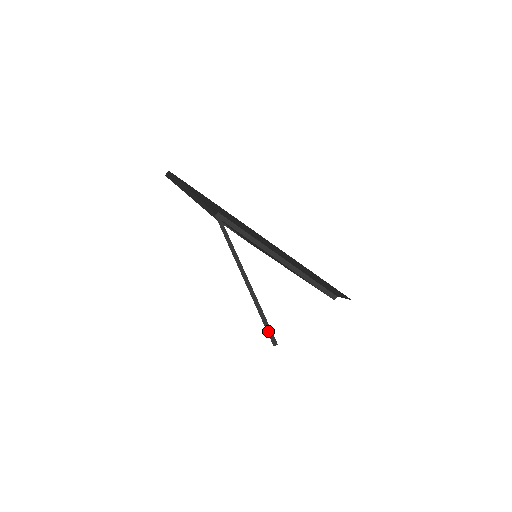
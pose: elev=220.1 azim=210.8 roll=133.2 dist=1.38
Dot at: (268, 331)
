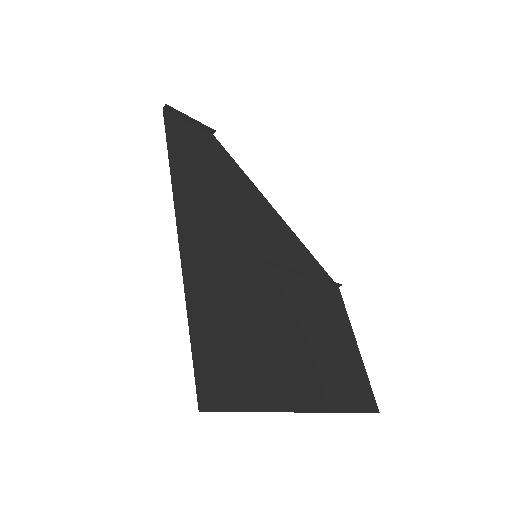
Dot at: occluded
